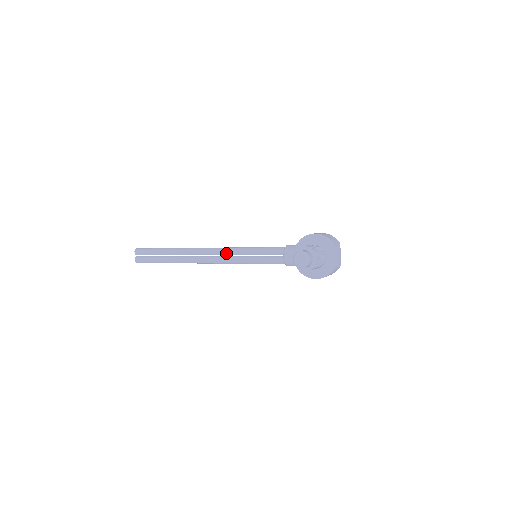
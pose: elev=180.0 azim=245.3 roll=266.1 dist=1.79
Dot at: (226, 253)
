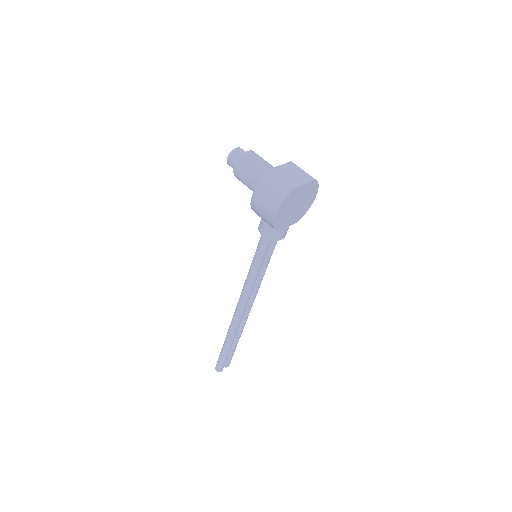
Dot at: occluded
